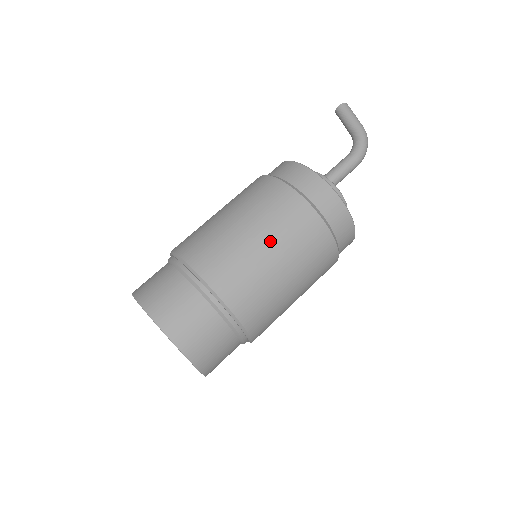
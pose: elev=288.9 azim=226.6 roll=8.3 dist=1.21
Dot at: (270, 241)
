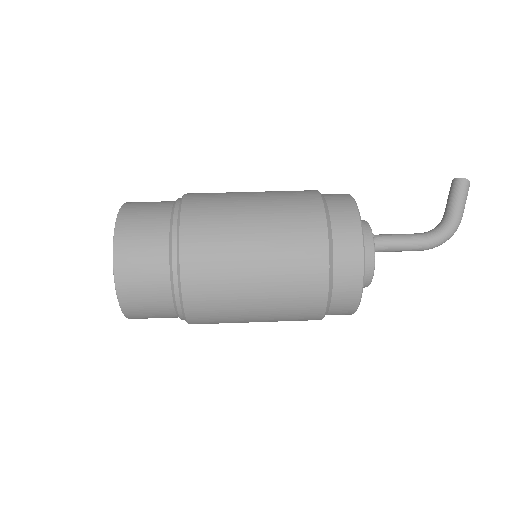
Dot at: (265, 267)
